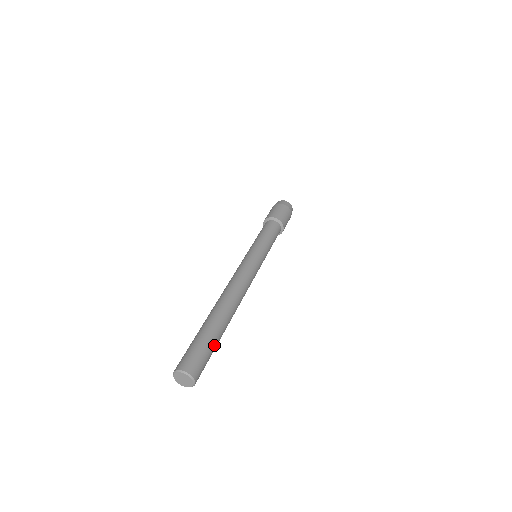
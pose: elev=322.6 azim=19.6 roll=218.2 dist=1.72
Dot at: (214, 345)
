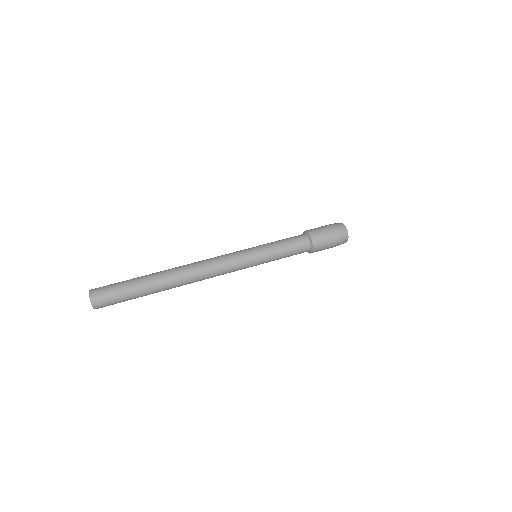
Dot at: occluded
